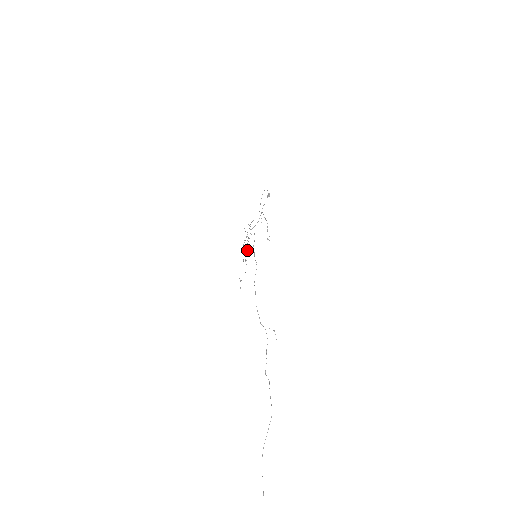
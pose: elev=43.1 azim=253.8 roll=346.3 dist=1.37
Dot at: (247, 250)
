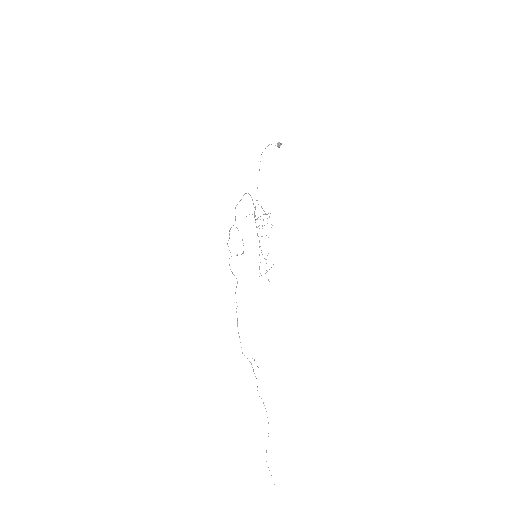
Dot at: occluded
